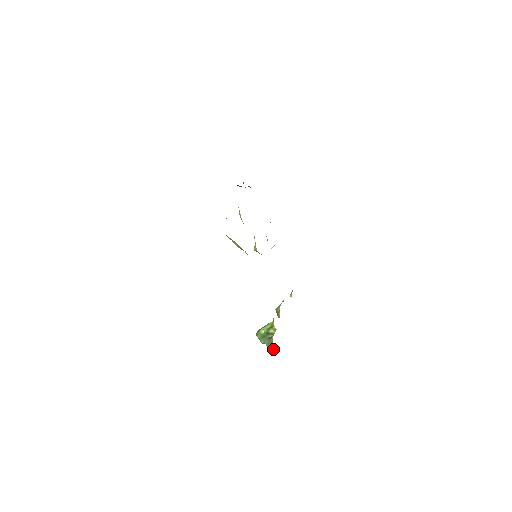
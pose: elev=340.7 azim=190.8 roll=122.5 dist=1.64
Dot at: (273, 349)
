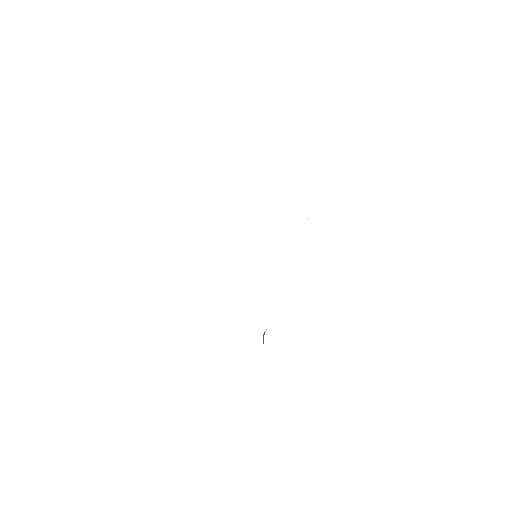
Dot at: occluded
